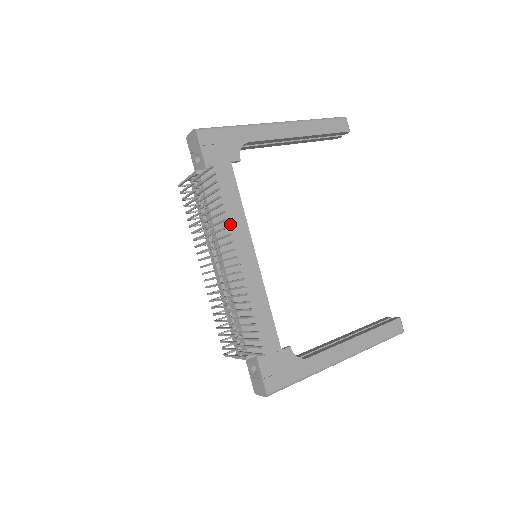
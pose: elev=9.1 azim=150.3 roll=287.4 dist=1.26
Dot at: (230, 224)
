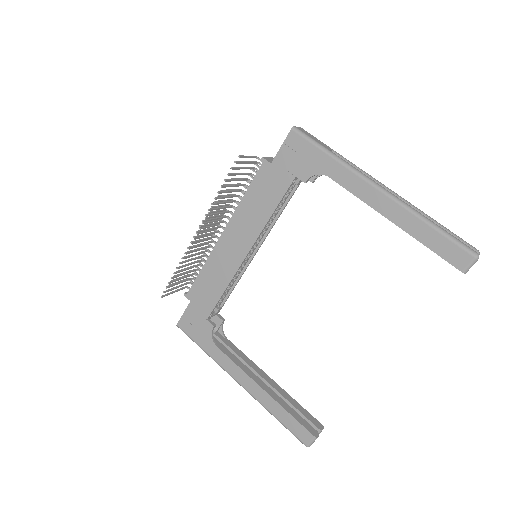
Dot at: (251, 215)
